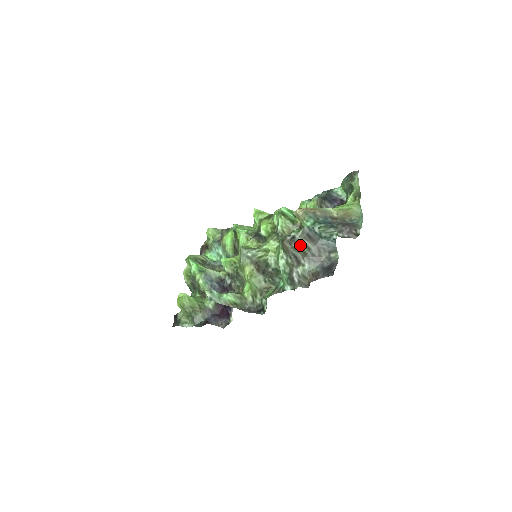
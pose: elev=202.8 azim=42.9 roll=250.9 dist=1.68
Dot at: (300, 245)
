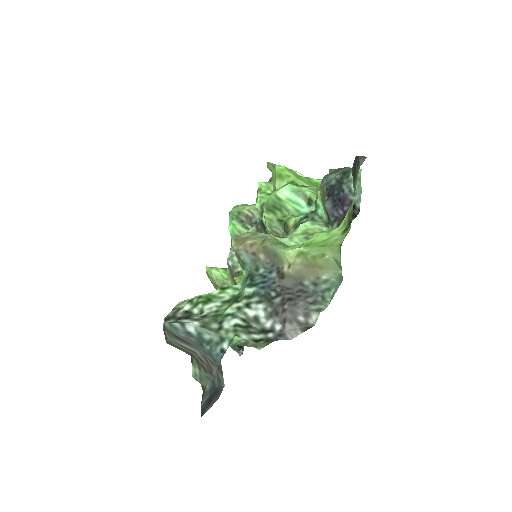
Dot at: (174, 343)
